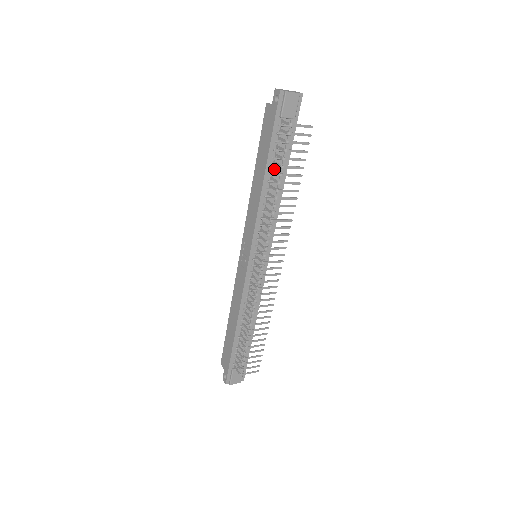
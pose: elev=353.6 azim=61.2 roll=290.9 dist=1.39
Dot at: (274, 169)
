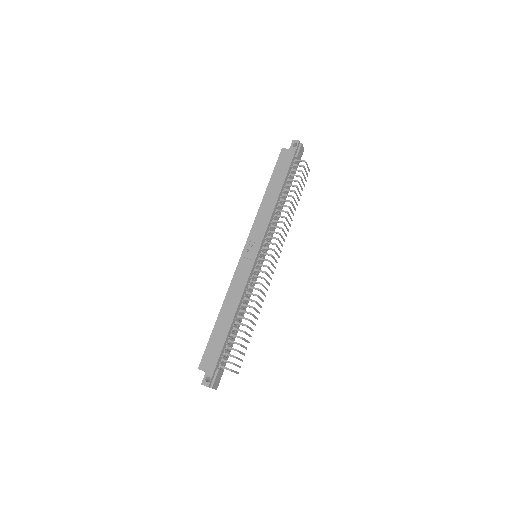
Dot at: (284, 190)
